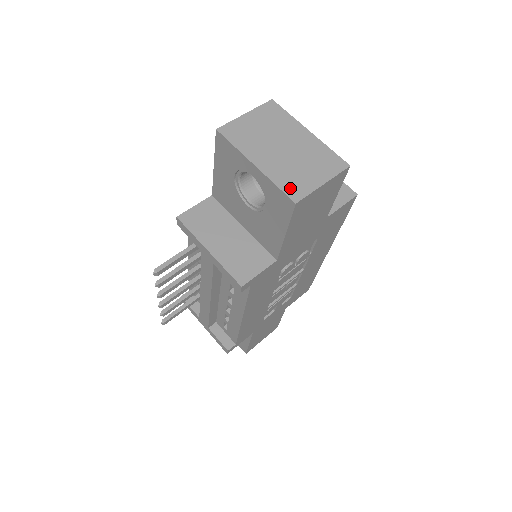
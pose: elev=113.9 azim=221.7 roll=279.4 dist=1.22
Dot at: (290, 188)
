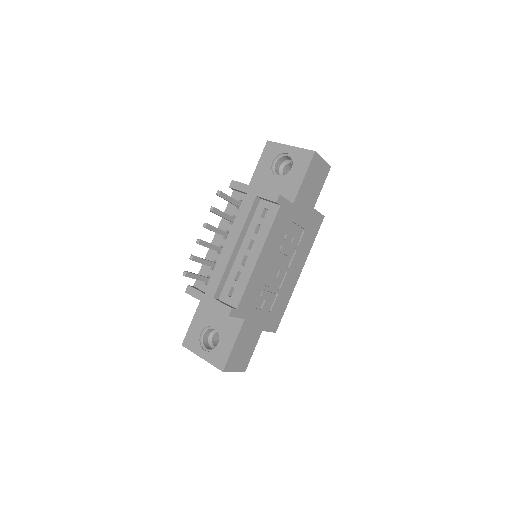
Dot at: occluded
